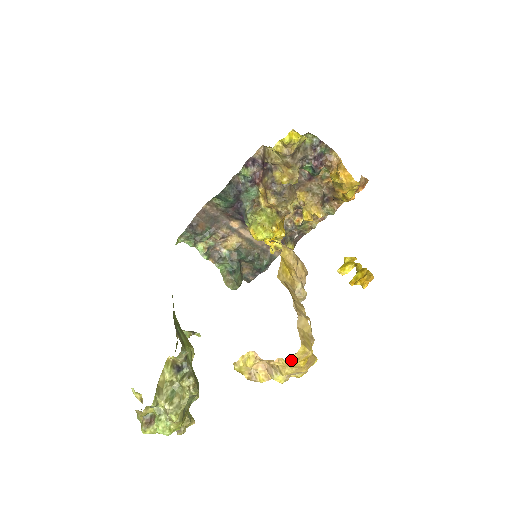
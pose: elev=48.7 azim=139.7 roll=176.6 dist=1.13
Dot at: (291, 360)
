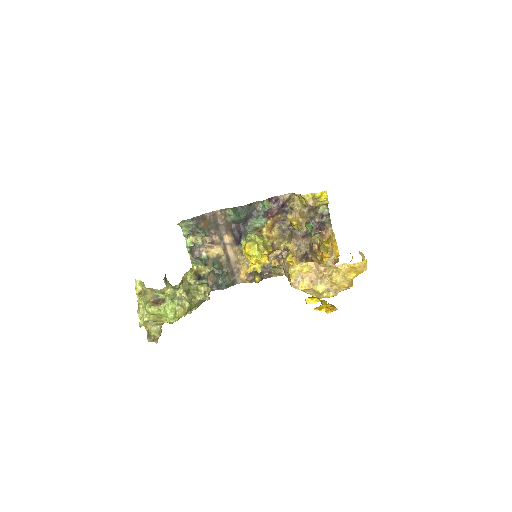
Dot at: (356, 265)
